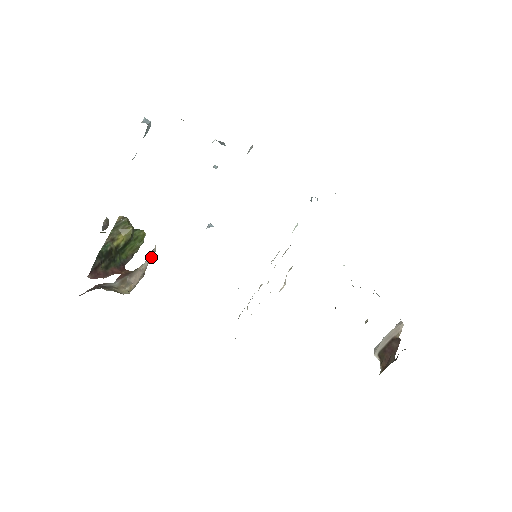
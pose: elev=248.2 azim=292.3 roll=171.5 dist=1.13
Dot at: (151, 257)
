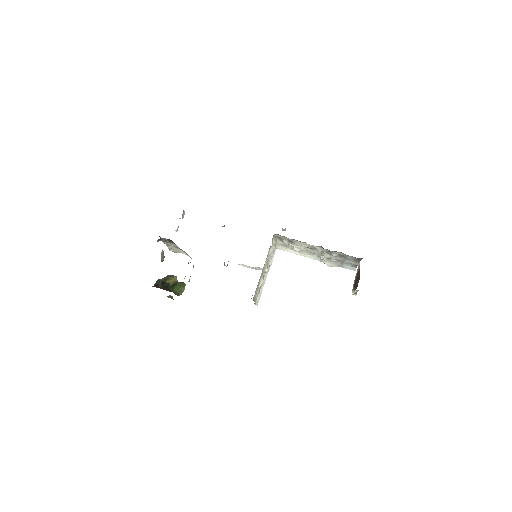
Dot at: occluded
